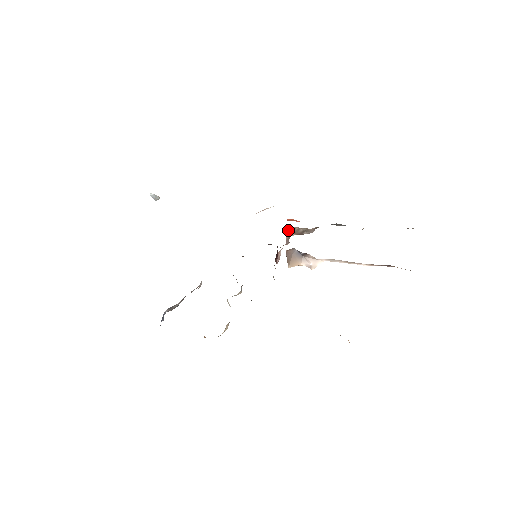
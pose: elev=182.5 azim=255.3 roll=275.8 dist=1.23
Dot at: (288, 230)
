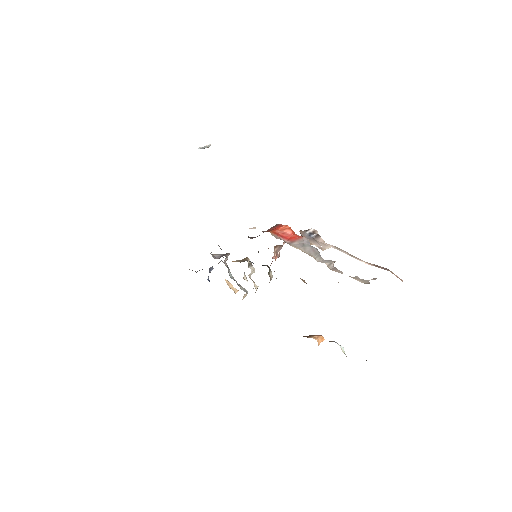
Dot at: occluded
